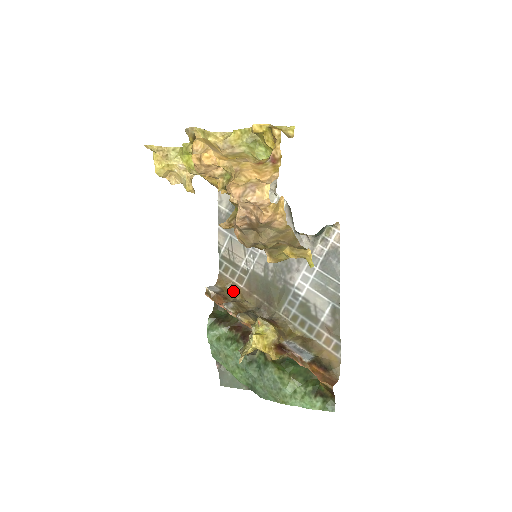
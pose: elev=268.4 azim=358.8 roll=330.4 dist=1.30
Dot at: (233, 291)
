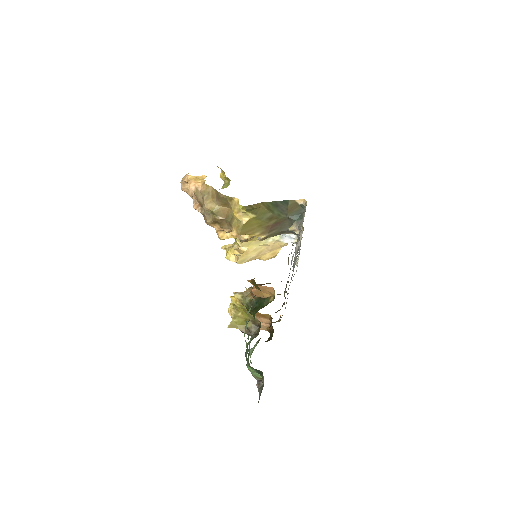
Dot at: (279, 319)
